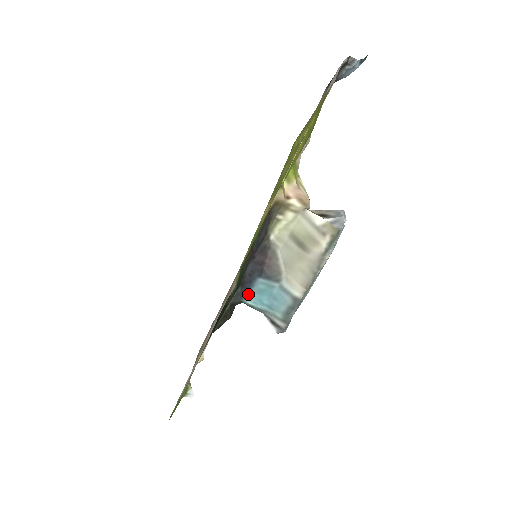
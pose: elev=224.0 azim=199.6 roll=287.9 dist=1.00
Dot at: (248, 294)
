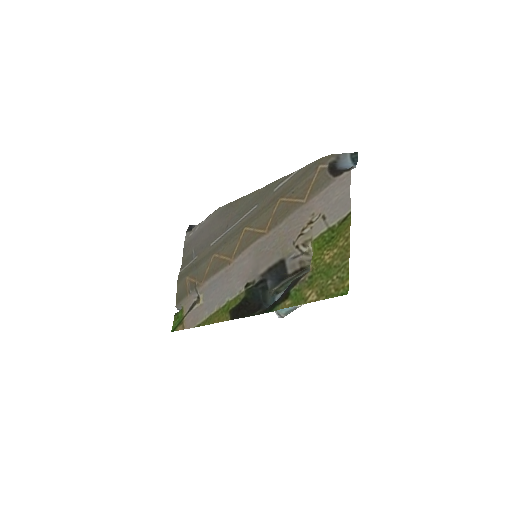
Dot at: occluded
